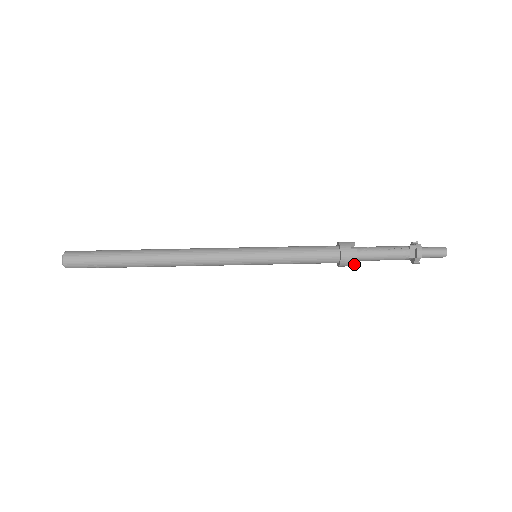
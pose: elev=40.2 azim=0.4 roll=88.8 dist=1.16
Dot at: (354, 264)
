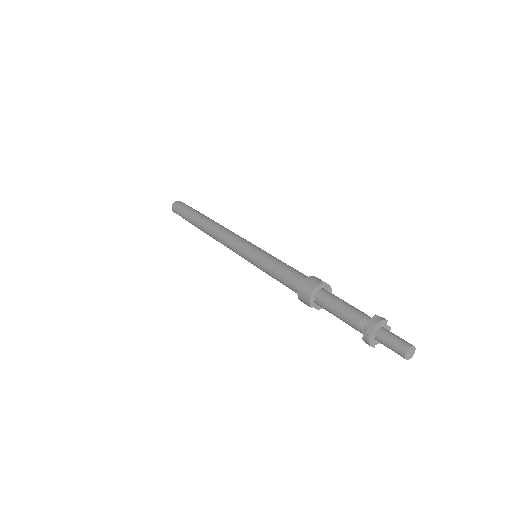
Dot at: (310, 294)
